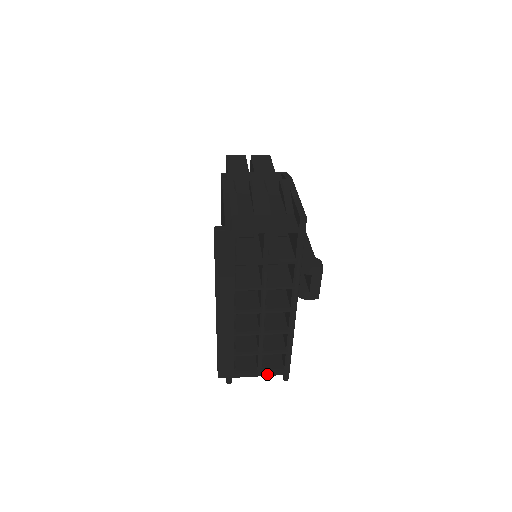
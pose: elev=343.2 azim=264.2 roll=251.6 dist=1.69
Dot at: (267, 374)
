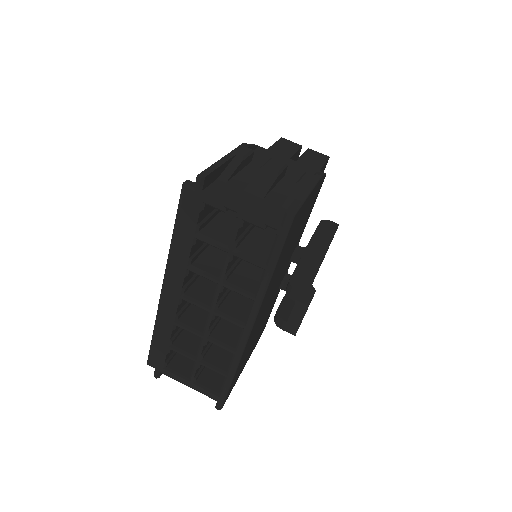
Dot at: (198, 389)
